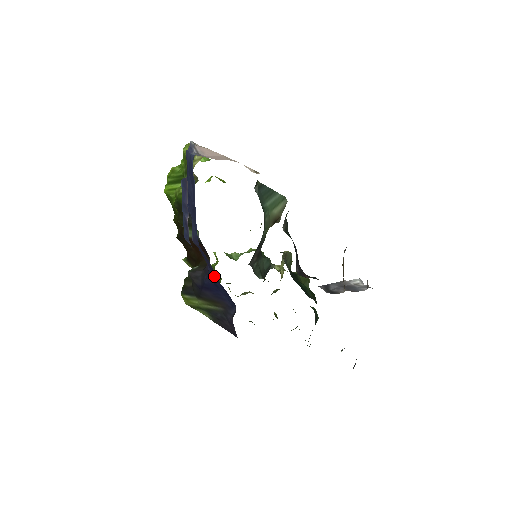
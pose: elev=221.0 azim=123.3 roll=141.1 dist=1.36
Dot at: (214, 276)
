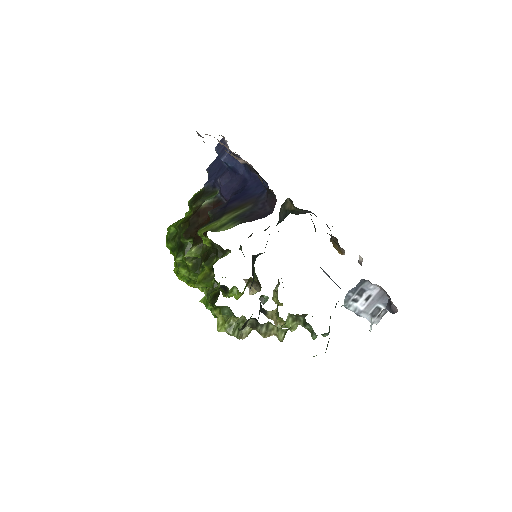
Dot at: (241, 188)
